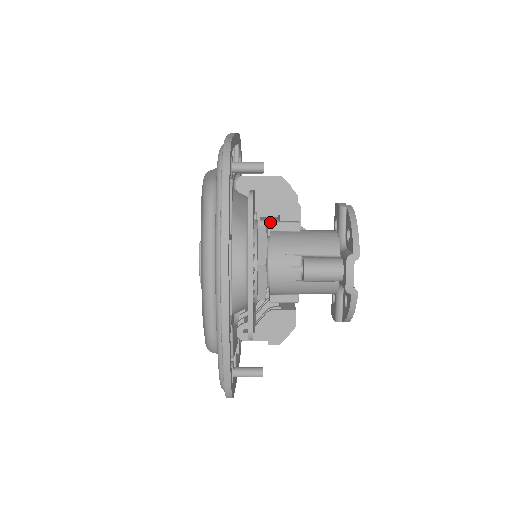
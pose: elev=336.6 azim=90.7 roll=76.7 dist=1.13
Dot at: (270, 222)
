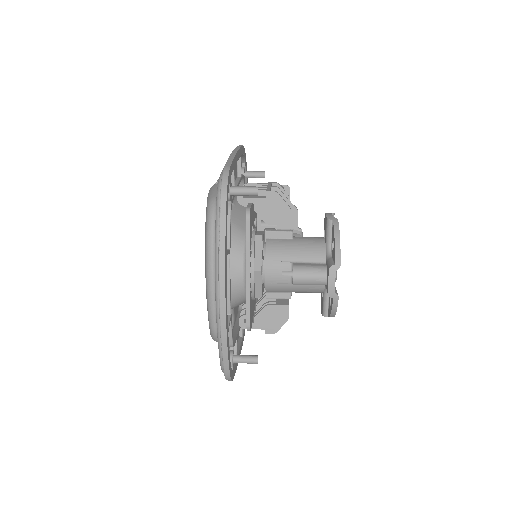
Dot at: (266, 231)
